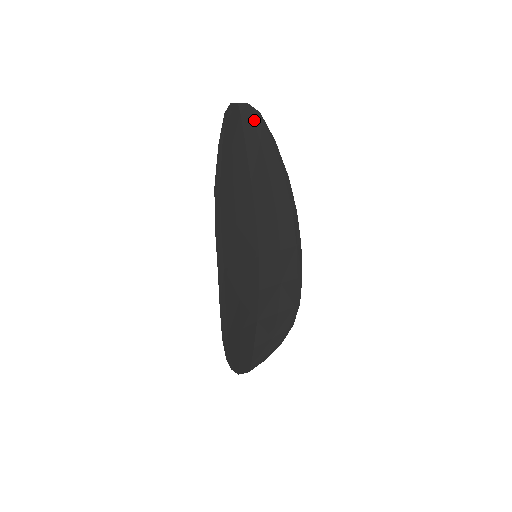
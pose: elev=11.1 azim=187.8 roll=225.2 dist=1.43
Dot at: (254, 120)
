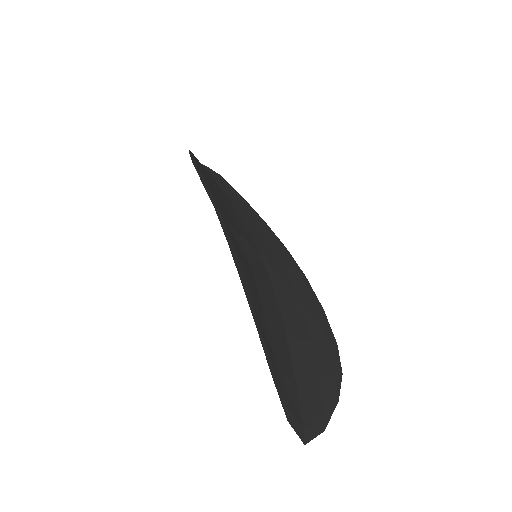
Dot at: (217, 176)
